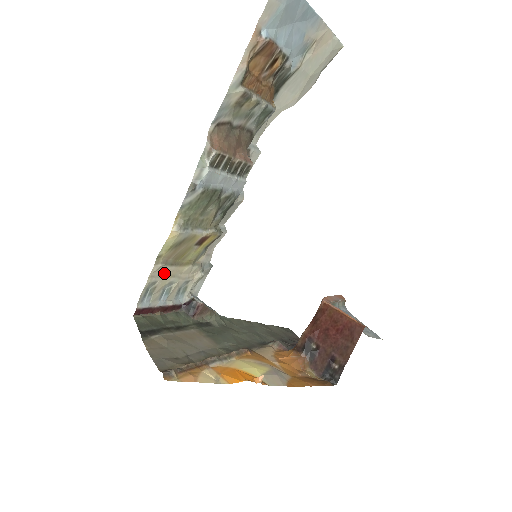
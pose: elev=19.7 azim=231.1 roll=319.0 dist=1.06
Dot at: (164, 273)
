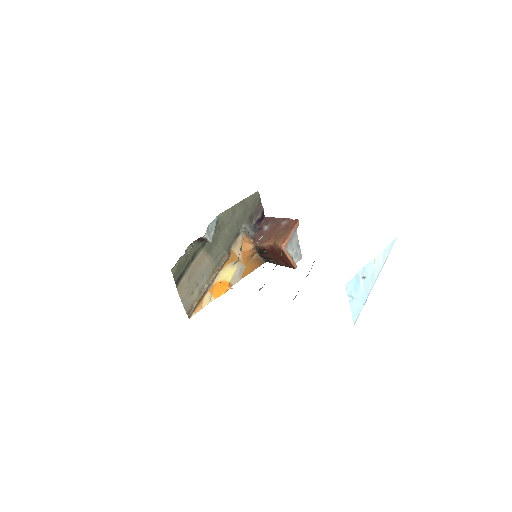
Dot at: occluded
